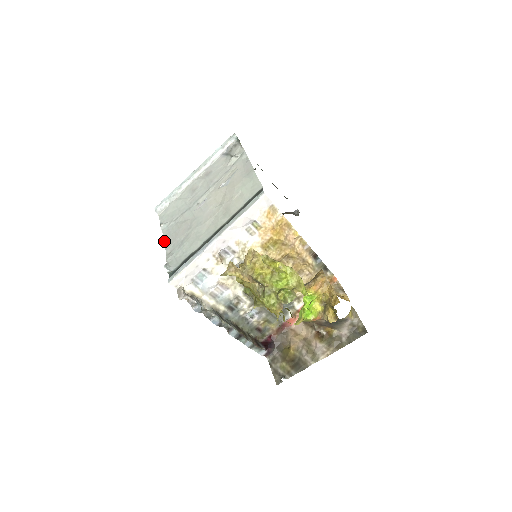
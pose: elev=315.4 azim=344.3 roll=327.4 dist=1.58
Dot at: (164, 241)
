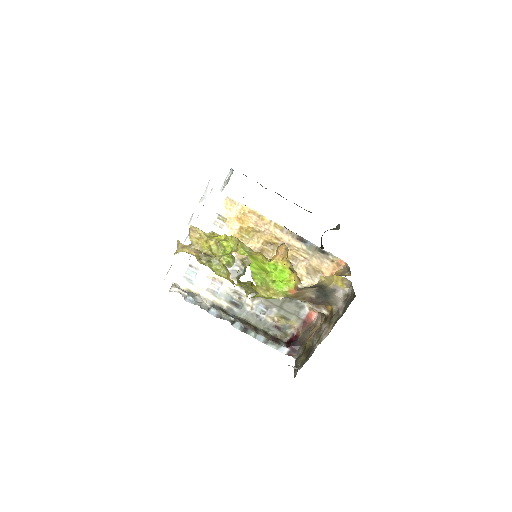
Dot at: occluded
